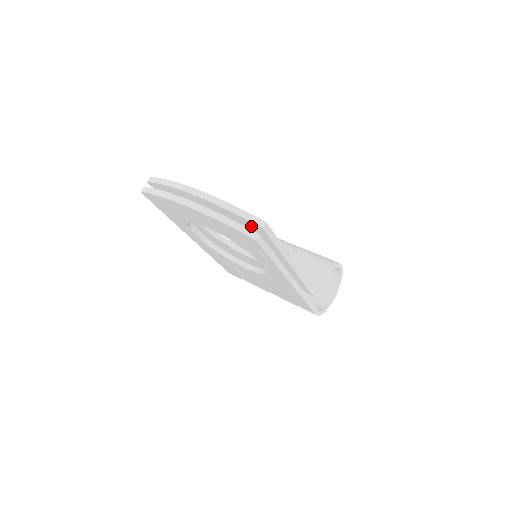
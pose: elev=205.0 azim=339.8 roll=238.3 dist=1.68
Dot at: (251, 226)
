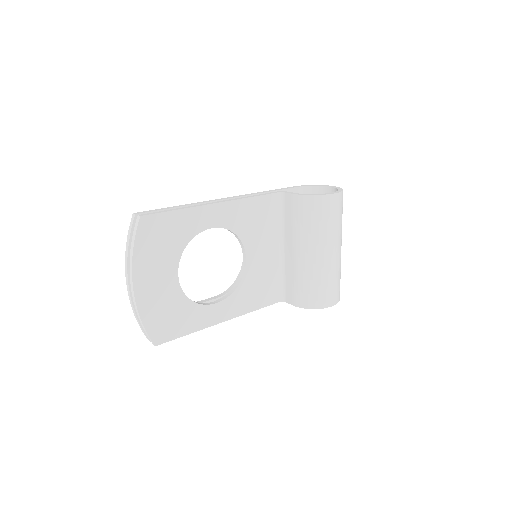
Dot at: occluded
